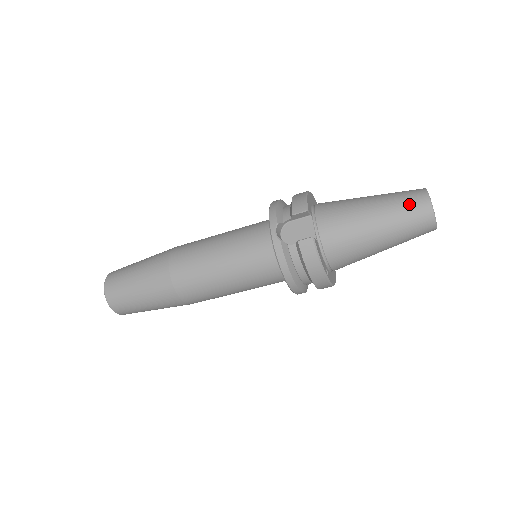
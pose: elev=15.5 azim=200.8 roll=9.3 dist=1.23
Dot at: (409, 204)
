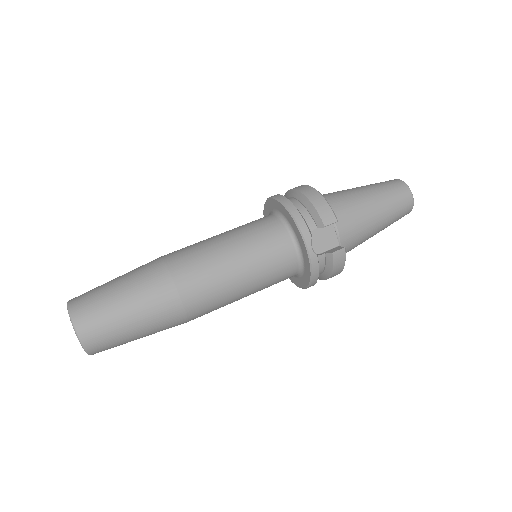
Dot at: (400, 201)
